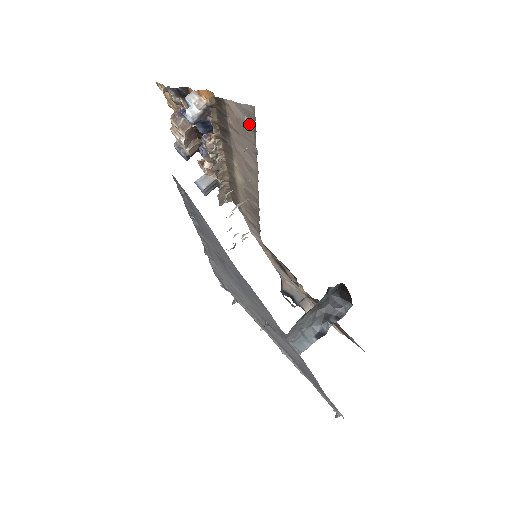
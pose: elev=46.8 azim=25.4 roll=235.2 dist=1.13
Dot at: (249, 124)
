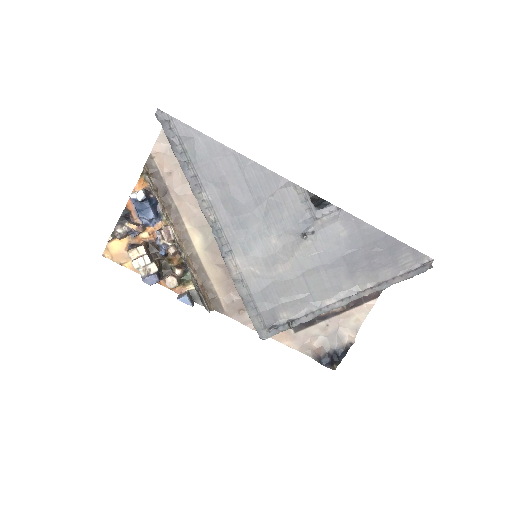
Dot at: occluded
